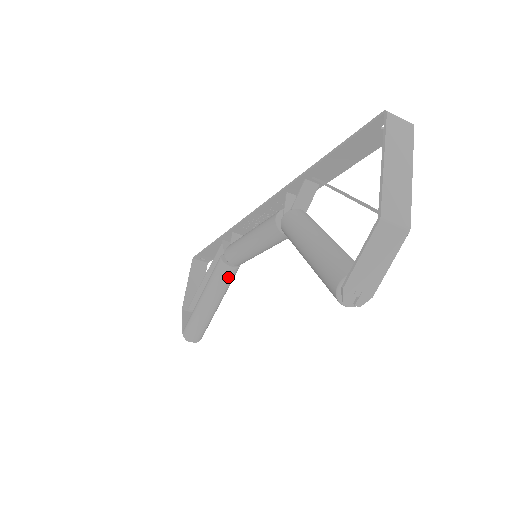
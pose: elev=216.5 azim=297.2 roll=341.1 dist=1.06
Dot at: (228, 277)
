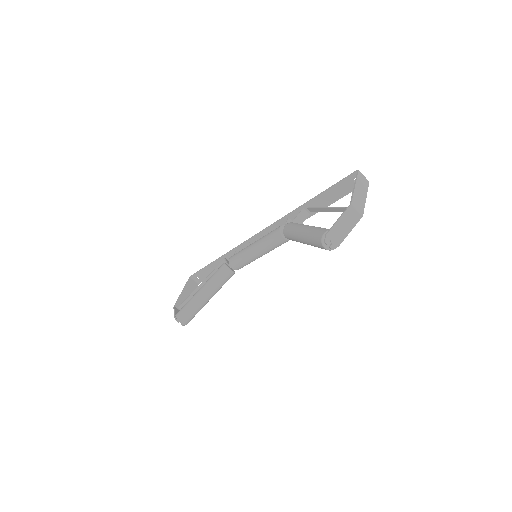
Dot at: (226, 277)
